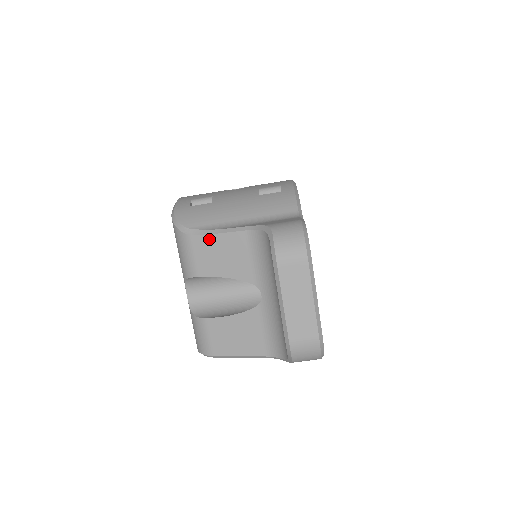
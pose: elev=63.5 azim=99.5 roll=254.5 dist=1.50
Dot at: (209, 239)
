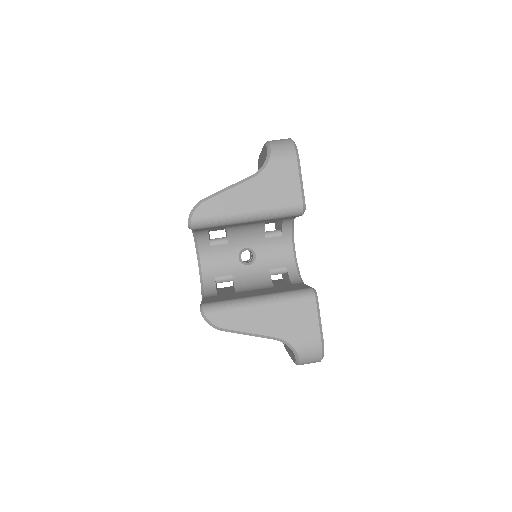
Dot at: occluded
